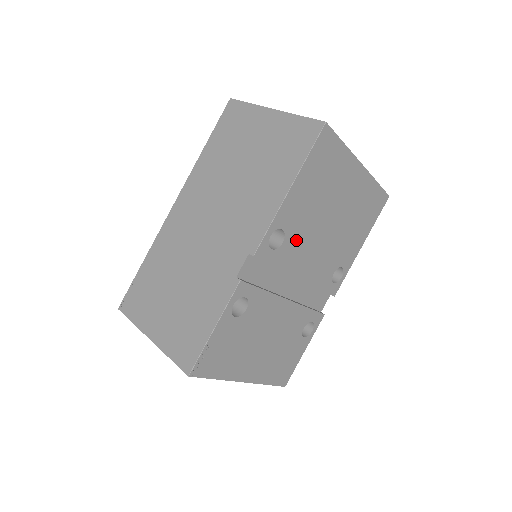
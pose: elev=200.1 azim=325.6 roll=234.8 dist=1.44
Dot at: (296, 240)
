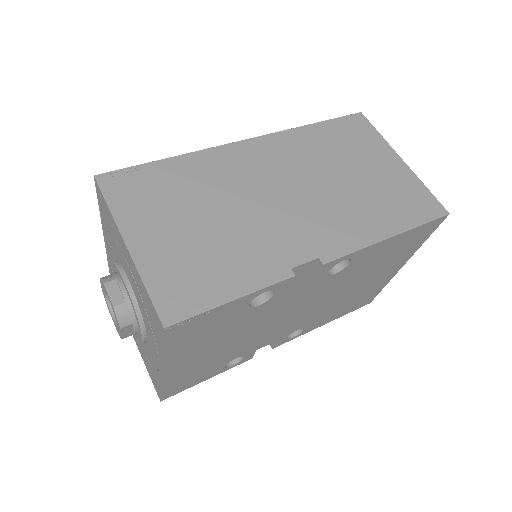
Dot at: (336, 280)
